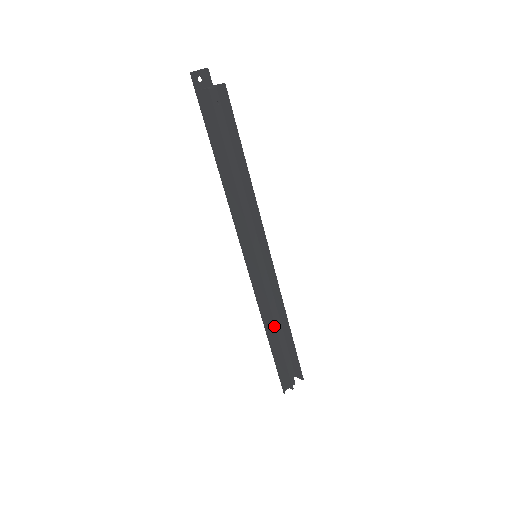
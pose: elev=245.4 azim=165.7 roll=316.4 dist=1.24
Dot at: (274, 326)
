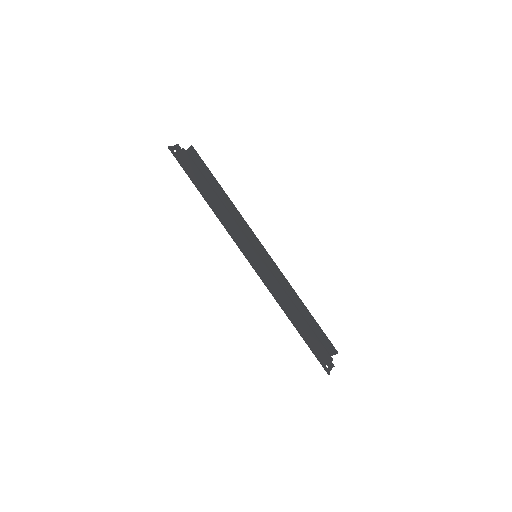
Dot at: (293, 305)
